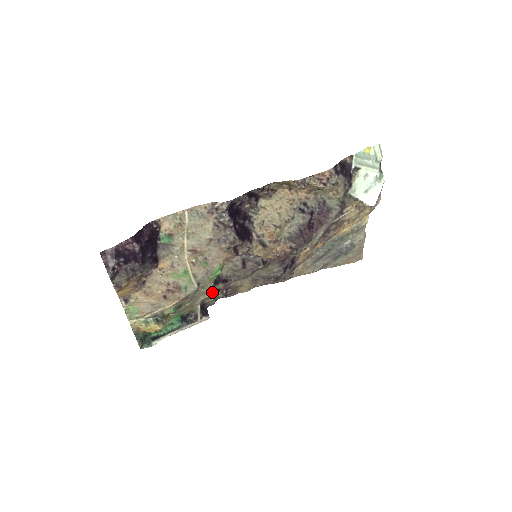
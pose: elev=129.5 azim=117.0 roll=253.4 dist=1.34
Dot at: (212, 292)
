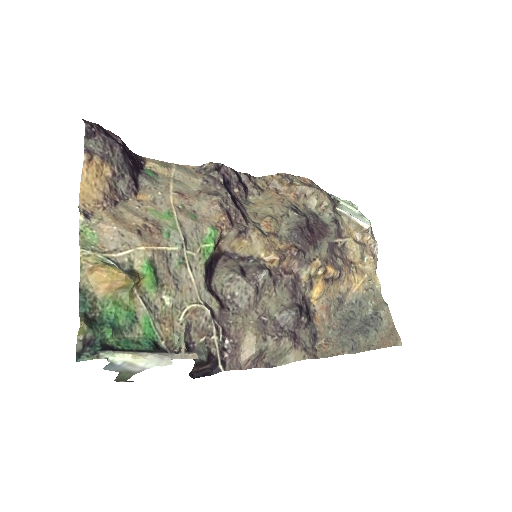
Dot at: (203, 304)
